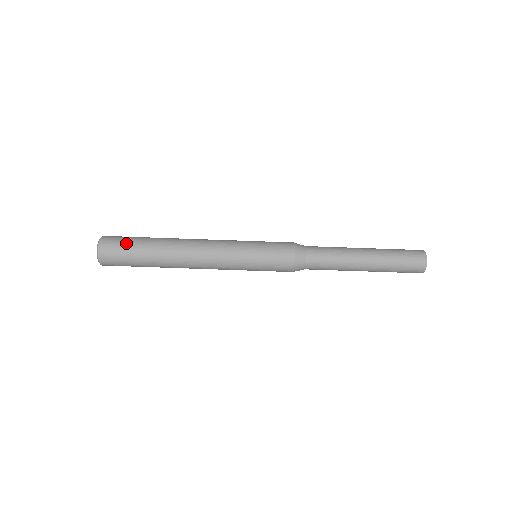
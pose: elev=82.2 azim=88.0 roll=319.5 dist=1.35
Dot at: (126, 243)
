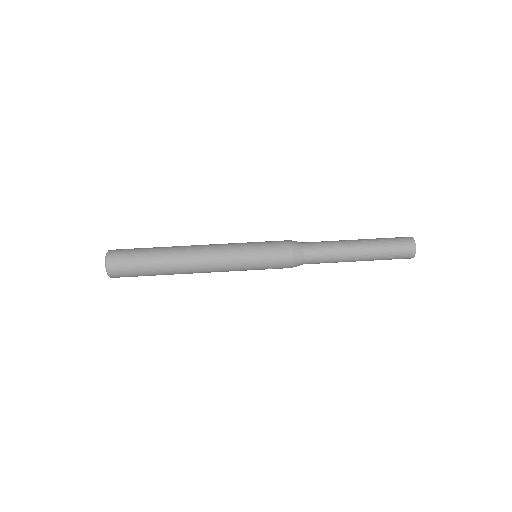
Dot at: occluded
